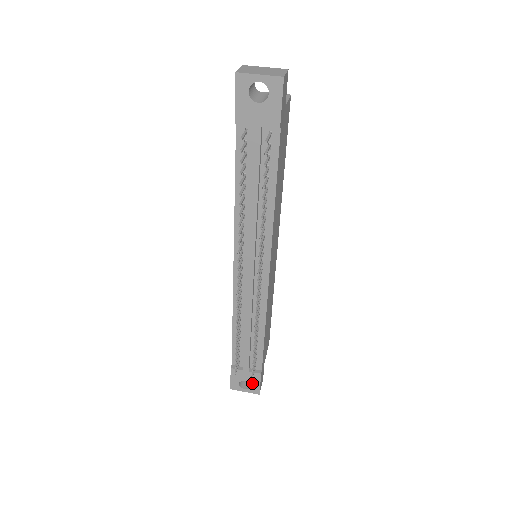
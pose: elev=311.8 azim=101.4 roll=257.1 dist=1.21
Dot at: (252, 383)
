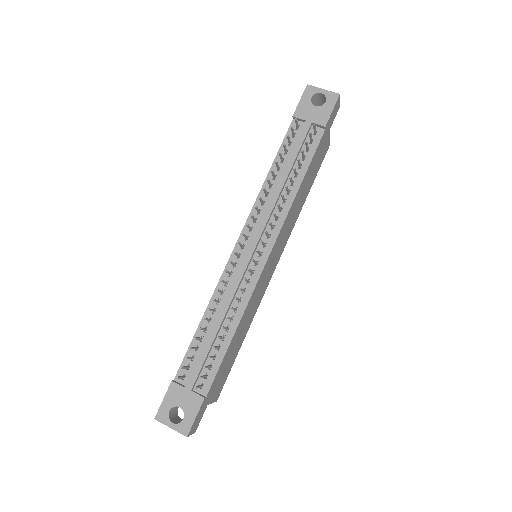
Dot at: (187, 413)
